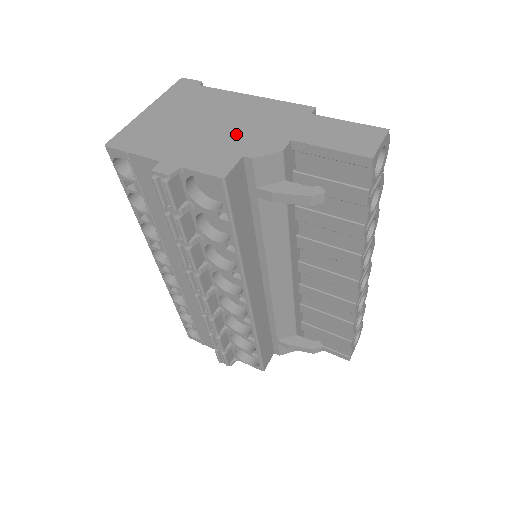
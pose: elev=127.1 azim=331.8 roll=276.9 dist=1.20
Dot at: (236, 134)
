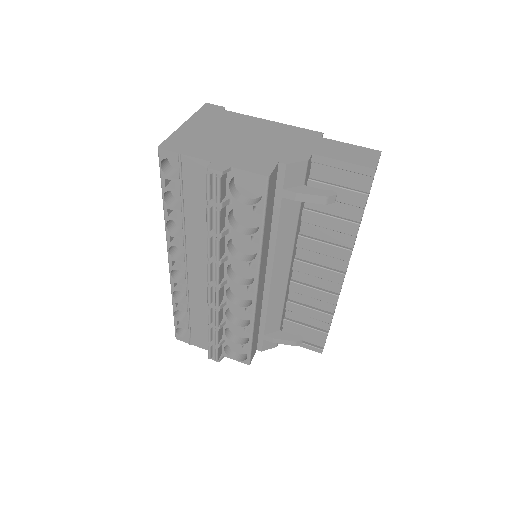
Dot at: (268, 147)
